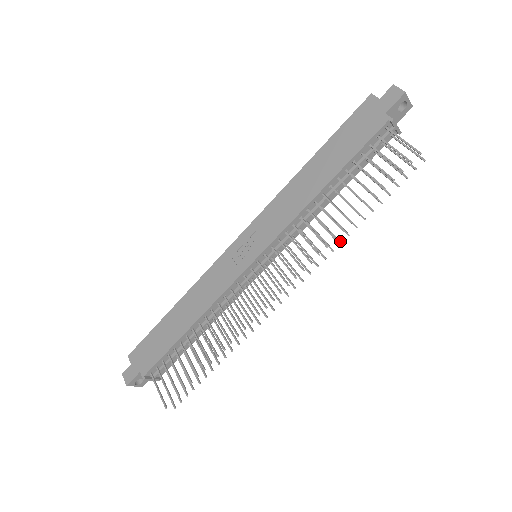
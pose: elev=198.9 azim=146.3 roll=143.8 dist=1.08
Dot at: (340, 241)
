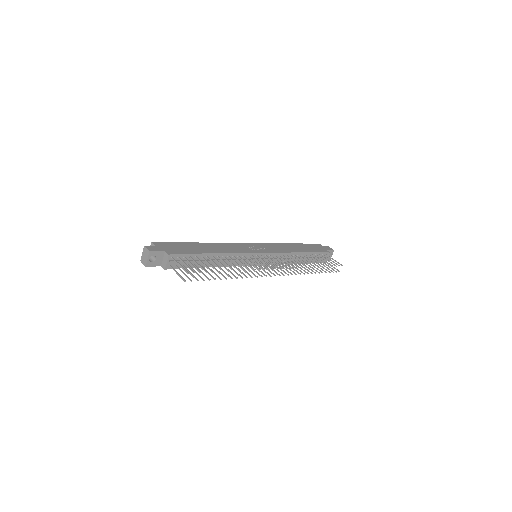
Dot at: (304, 273)
